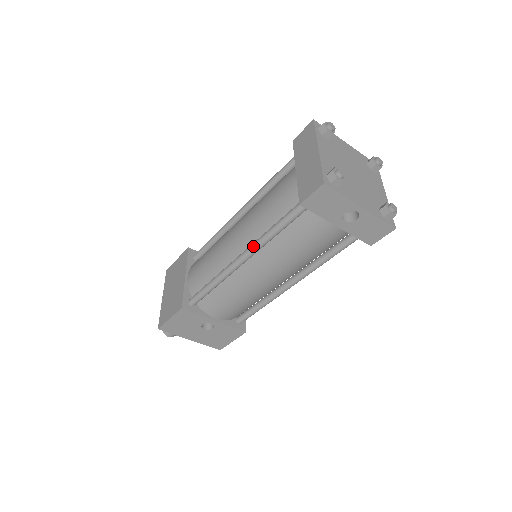
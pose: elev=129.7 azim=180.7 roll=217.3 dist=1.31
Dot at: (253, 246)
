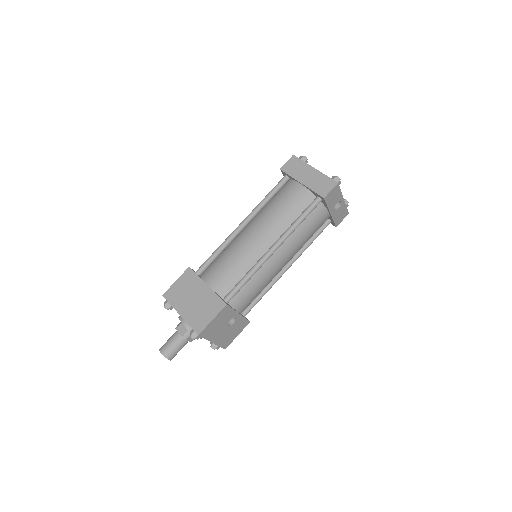
Dot at: (284, 236)
